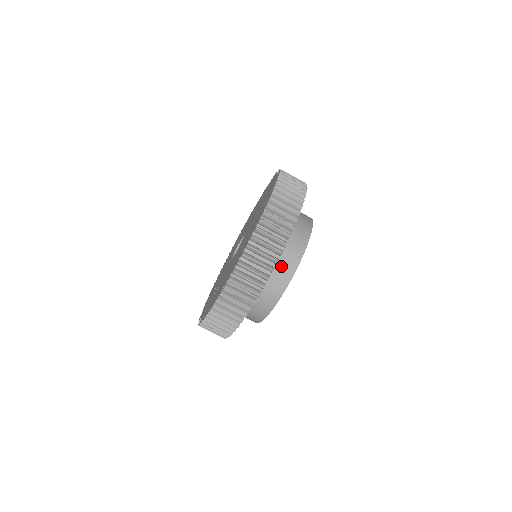
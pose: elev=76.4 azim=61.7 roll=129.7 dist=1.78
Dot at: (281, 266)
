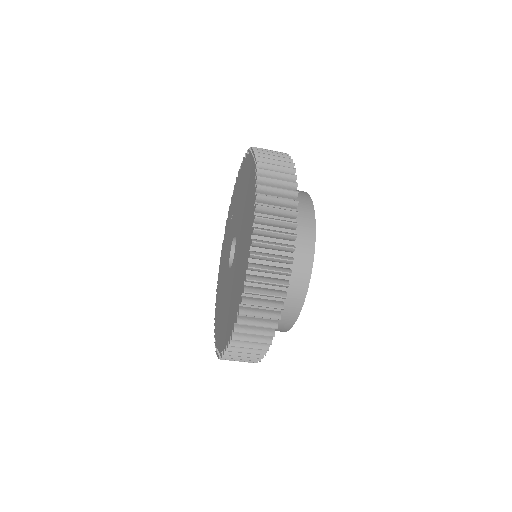
Dot at: occluded
